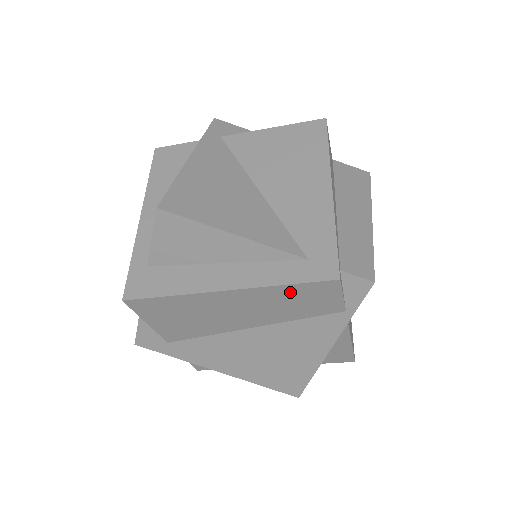
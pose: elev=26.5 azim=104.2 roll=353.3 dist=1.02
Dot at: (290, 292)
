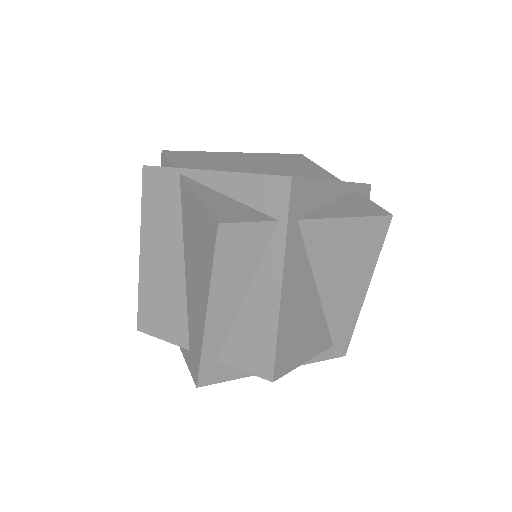
Dot at: occluded
